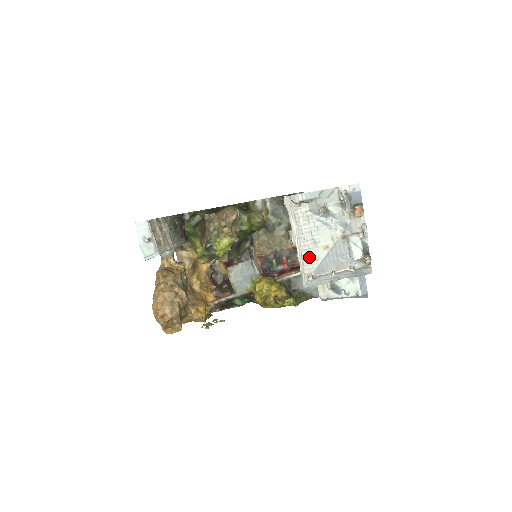
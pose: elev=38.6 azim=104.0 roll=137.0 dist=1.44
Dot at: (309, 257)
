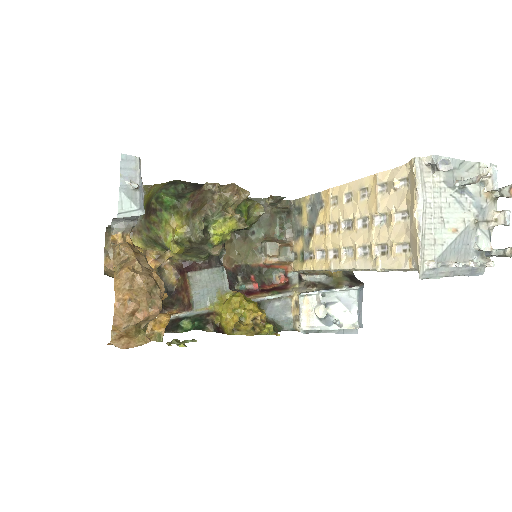
Dot at: (433, 239)
